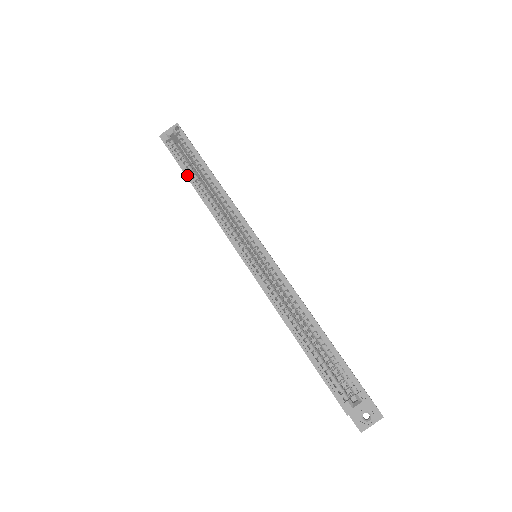
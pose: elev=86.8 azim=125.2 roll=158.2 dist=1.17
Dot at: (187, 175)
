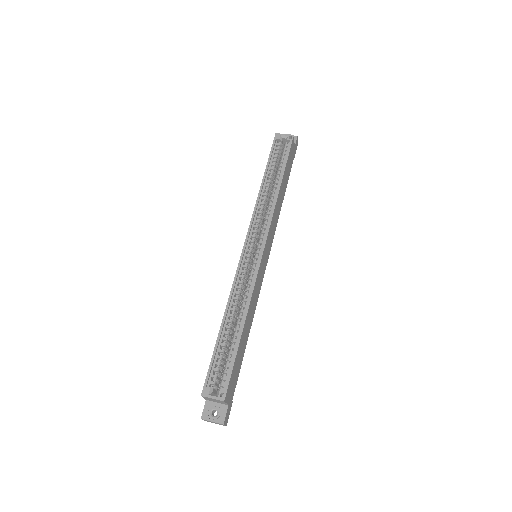
Dot at: (266, 170)
